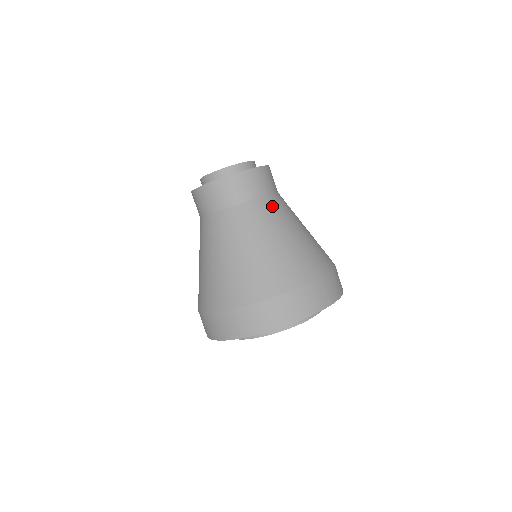
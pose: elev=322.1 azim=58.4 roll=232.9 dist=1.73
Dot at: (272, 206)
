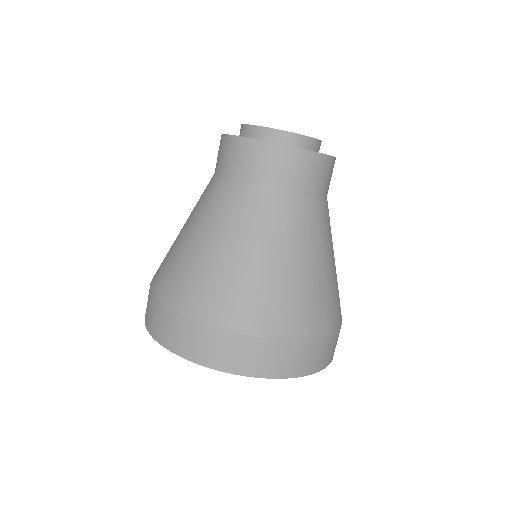
Dot at: (285, 210)
